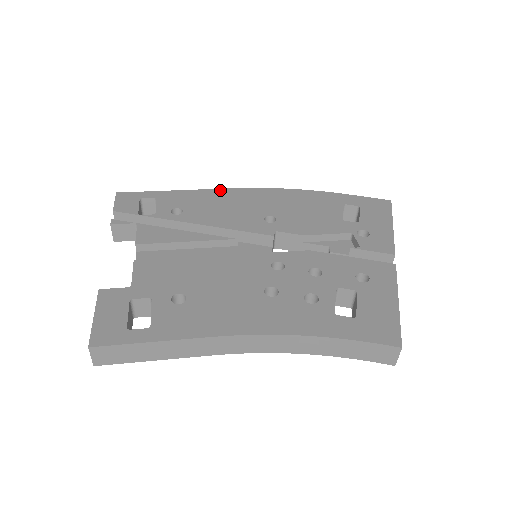
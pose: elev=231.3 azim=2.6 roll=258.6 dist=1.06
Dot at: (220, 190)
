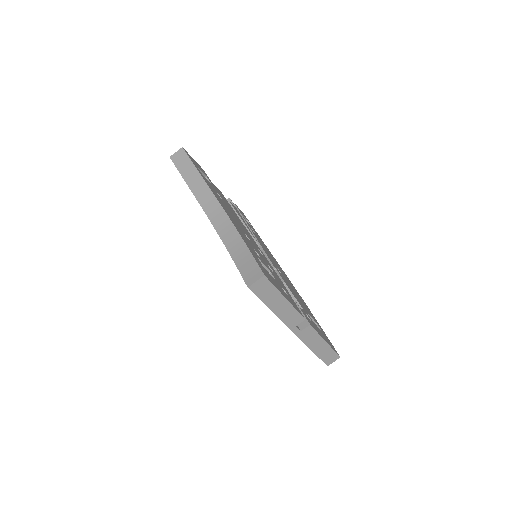
Dot at: occluded
